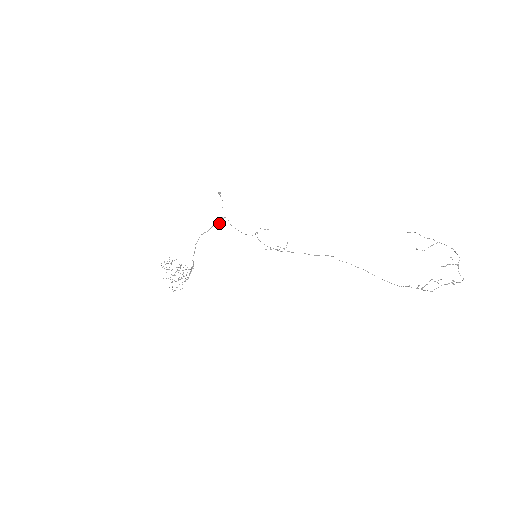
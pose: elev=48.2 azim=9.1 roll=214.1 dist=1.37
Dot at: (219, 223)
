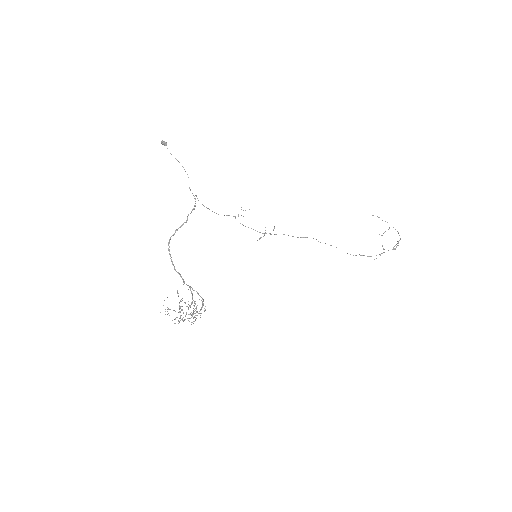
Dot at: (194, 209)
